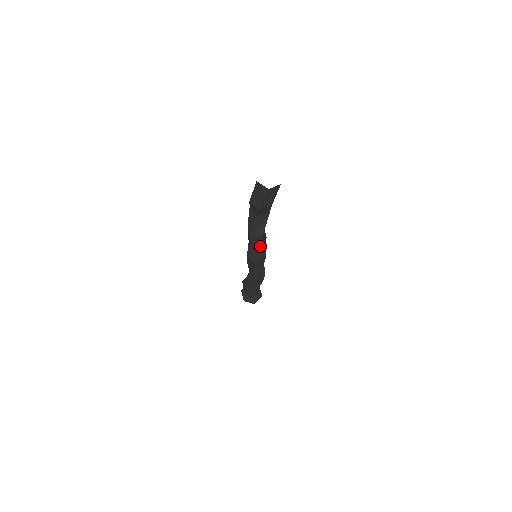
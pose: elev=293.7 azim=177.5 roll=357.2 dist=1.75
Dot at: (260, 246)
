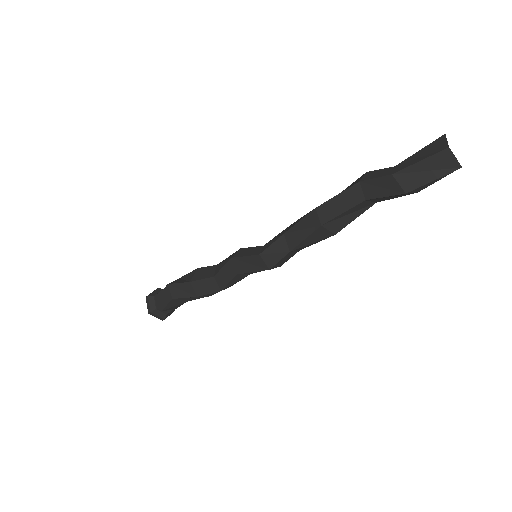
Dot at: (306, 245)
